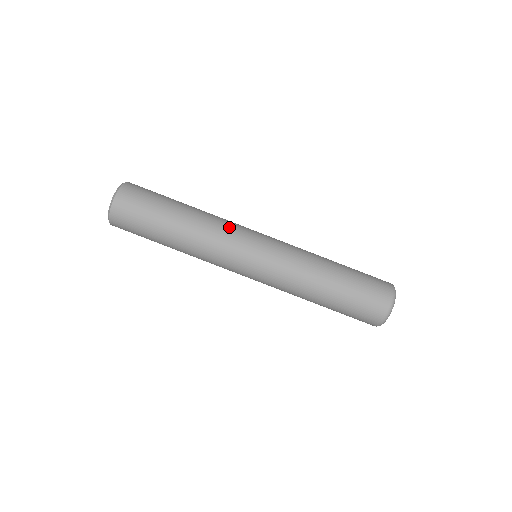
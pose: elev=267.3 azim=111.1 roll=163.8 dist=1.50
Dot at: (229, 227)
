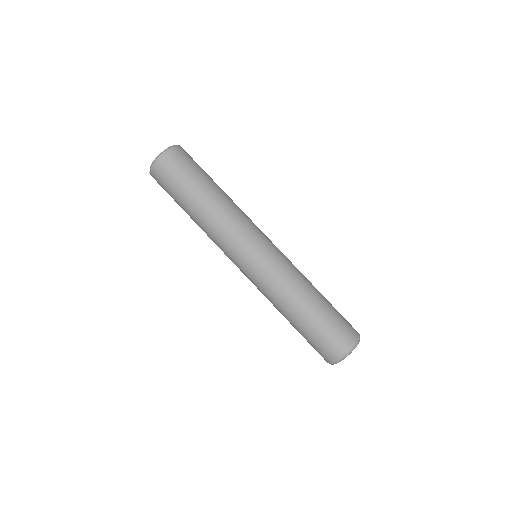
Dot at: occluded
